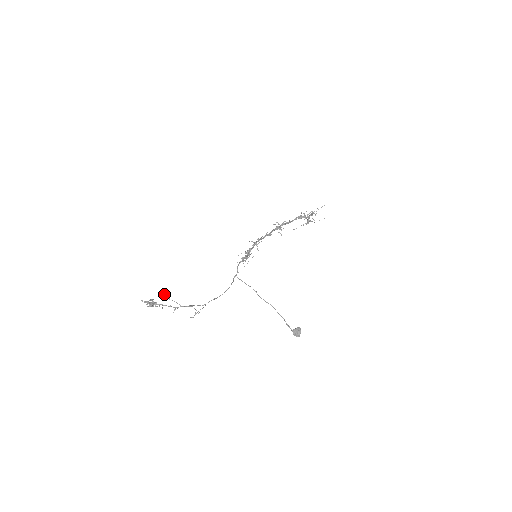
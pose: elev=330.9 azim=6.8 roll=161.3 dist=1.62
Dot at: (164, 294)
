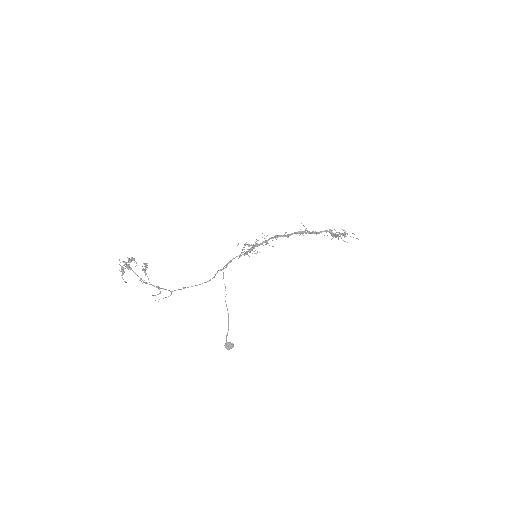
Dot at: occluded
